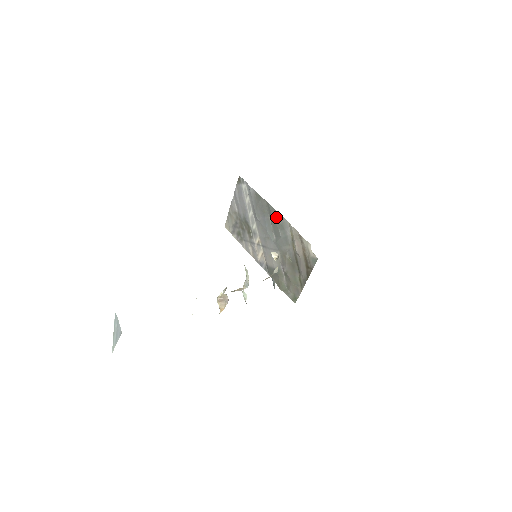
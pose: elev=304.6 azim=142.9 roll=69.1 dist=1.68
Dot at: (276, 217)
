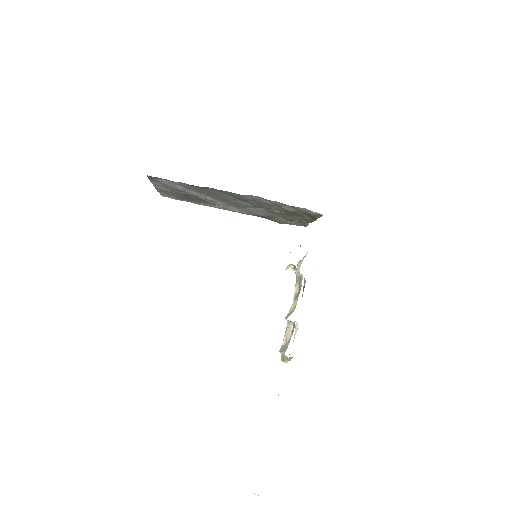
Dot at: (238, 196)
